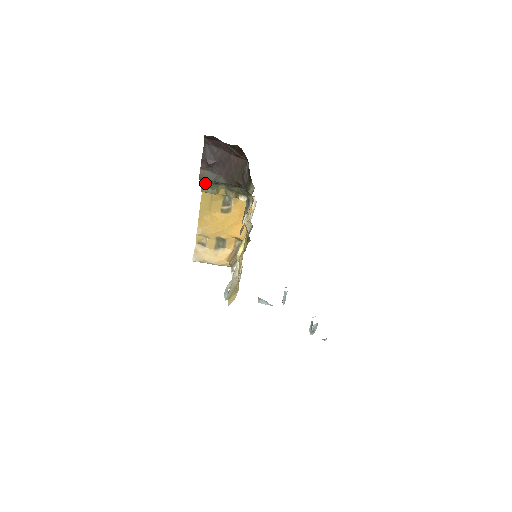
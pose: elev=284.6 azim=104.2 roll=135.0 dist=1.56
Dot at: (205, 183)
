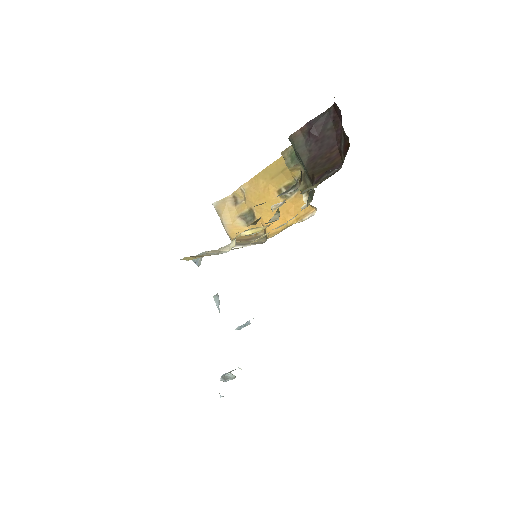
Dot at: (292, 149)
